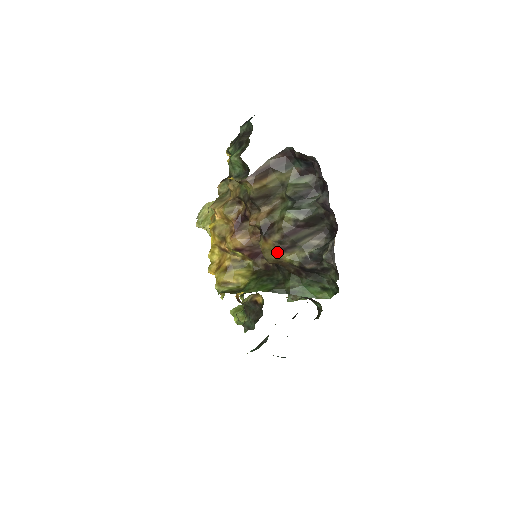
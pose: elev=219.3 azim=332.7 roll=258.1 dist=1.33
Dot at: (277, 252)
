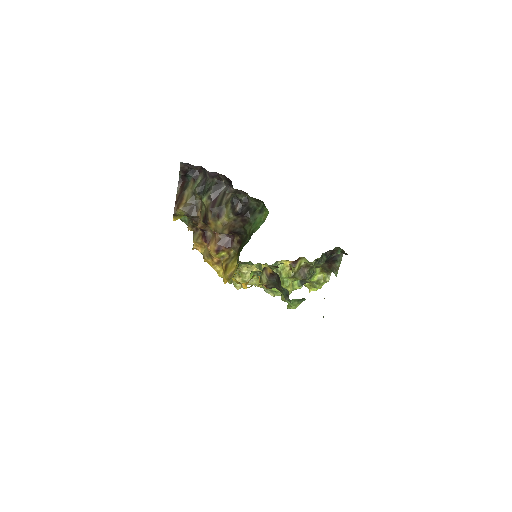
Dot at: (218, 222)
